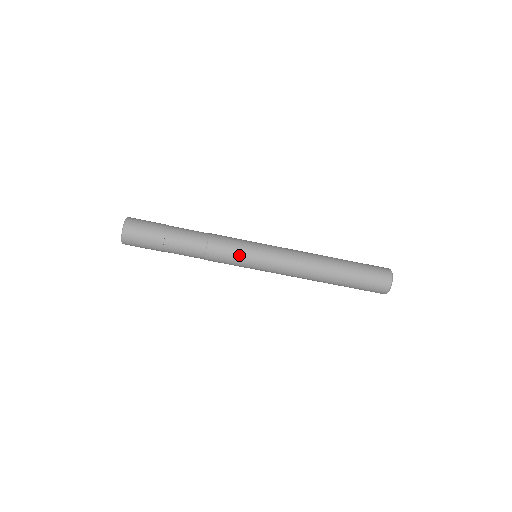
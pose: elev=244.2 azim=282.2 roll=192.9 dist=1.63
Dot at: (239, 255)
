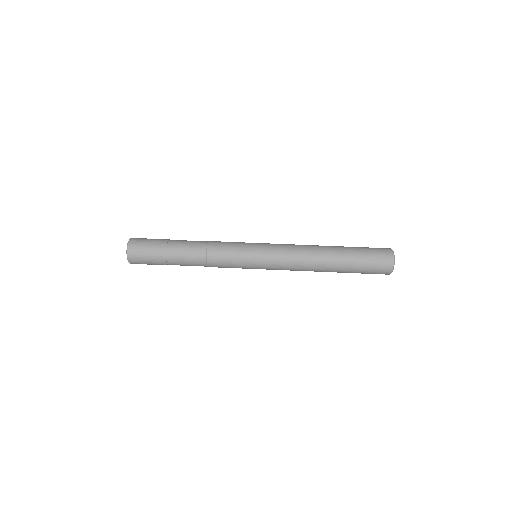
Dot at: (238, 256)
